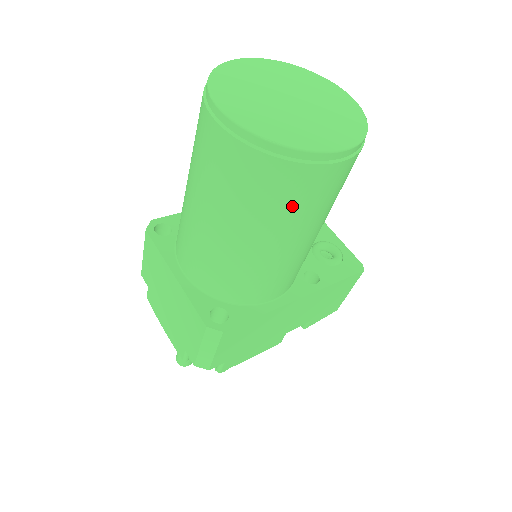
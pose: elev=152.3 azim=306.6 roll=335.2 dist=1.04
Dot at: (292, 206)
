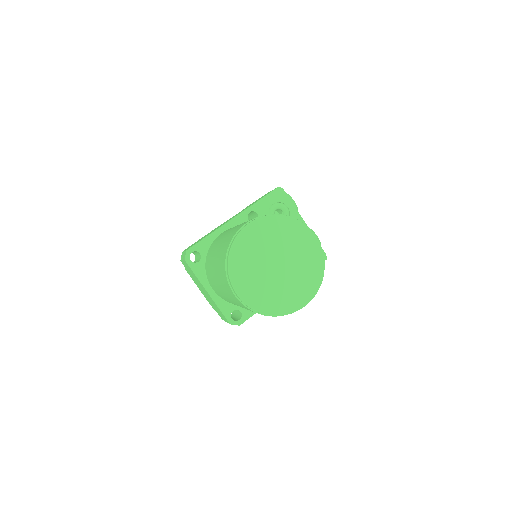
Dot at: occluded
